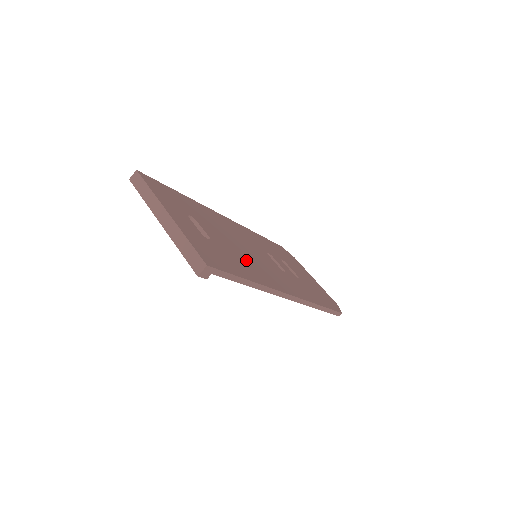
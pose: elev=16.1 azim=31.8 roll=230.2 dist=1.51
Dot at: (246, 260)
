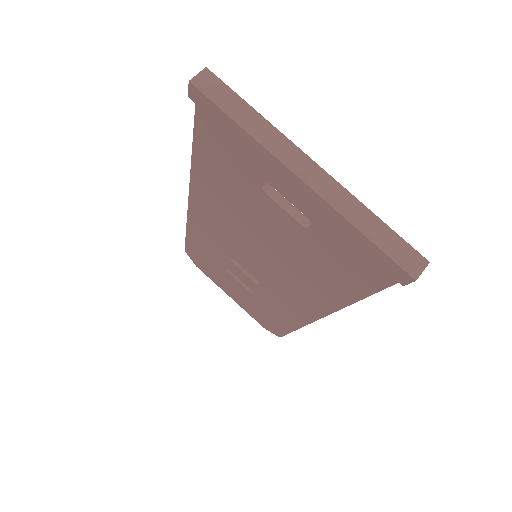
Dot at: occluded
